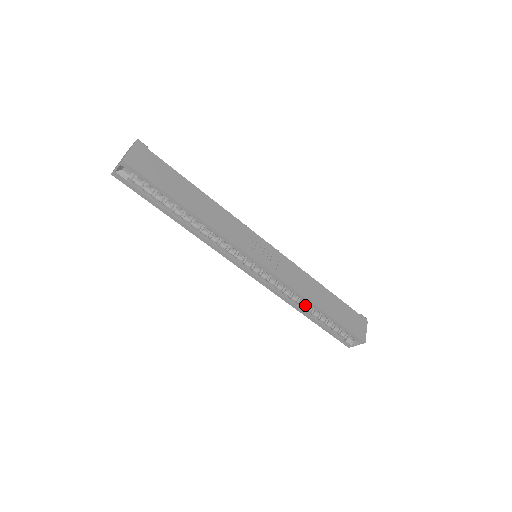
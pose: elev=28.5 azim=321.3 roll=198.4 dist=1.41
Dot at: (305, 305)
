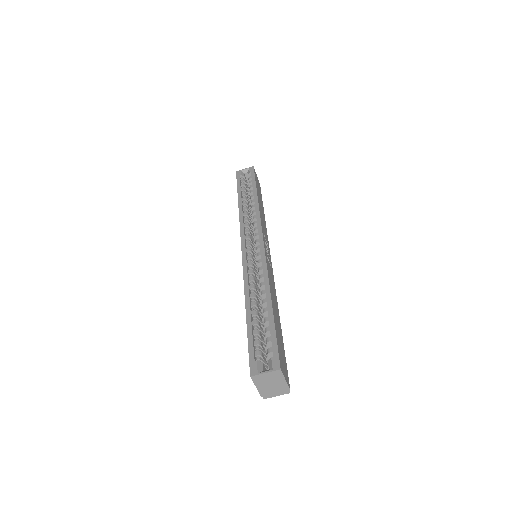
Dot at: (255, 302)
